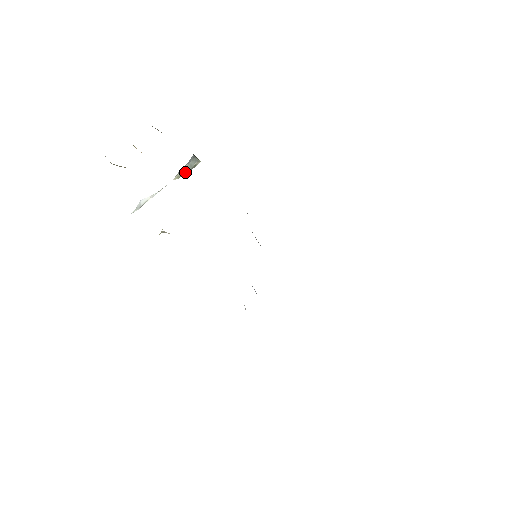
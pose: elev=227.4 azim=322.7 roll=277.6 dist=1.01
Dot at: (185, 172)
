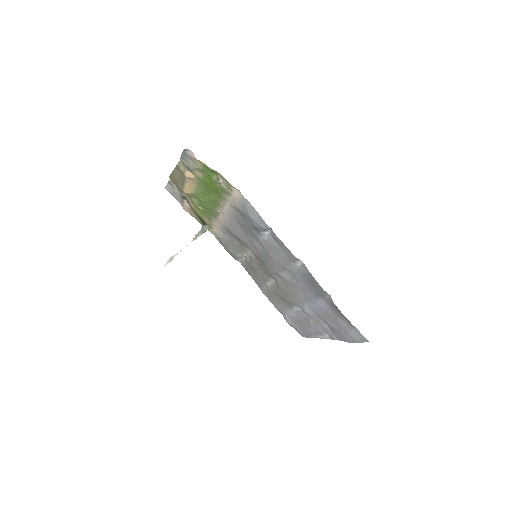
Dot at: (199, 235)
